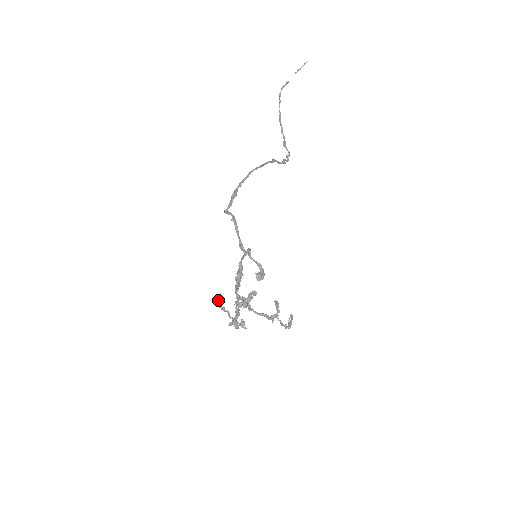
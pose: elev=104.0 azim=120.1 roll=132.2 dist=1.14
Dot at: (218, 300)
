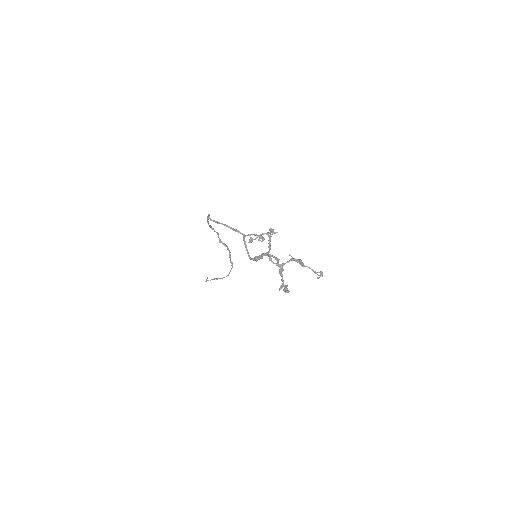
Dot at: (250, 241)
